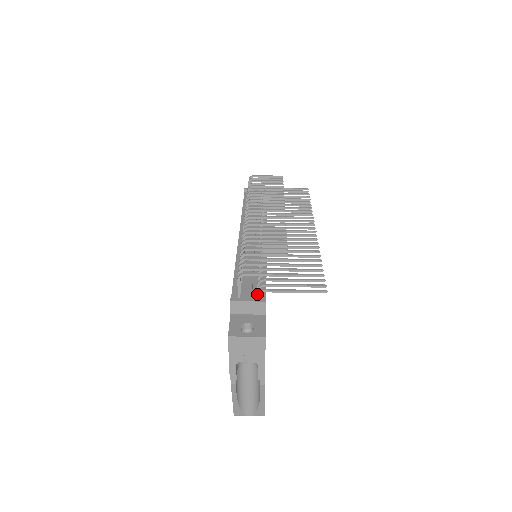
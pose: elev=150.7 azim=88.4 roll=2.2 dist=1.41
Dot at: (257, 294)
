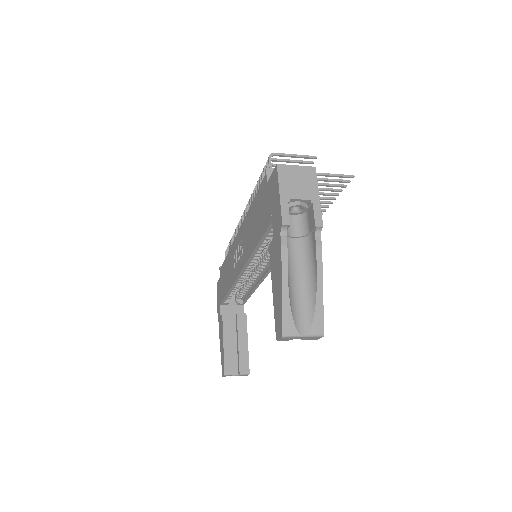
Dot at: occluded
